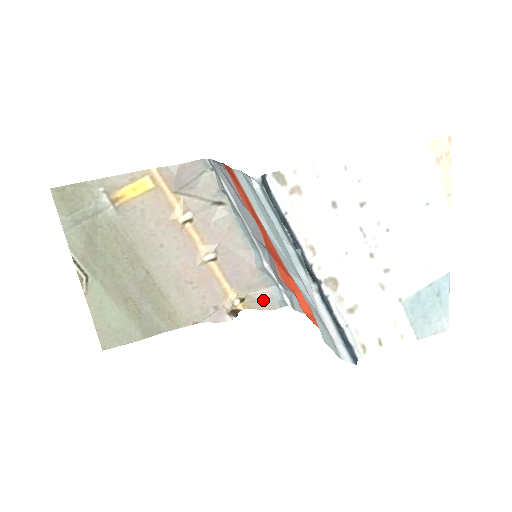
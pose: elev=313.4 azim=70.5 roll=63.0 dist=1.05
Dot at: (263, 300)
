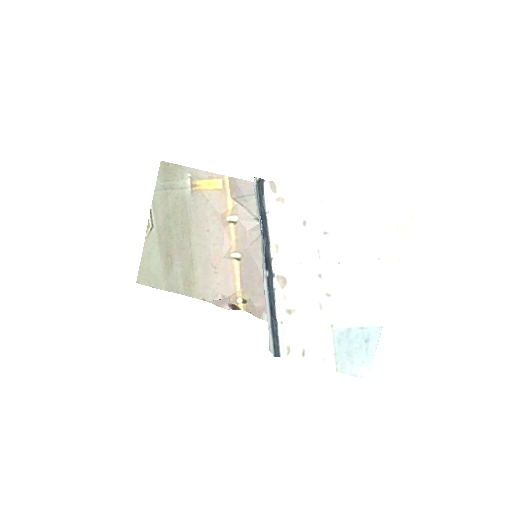
Dot at: (258, 308)
